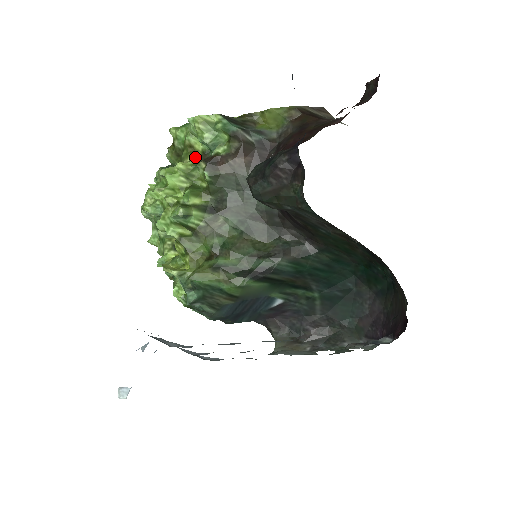
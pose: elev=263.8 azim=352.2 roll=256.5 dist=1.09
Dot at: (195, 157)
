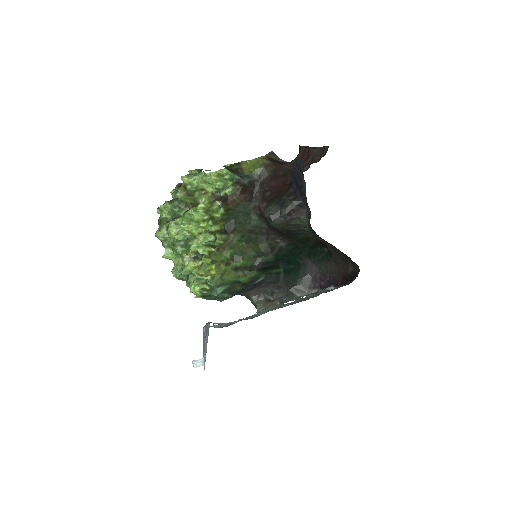
Dot at: (208, 197)
